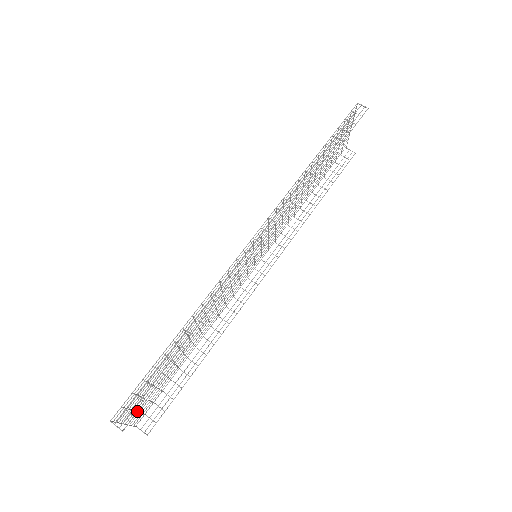
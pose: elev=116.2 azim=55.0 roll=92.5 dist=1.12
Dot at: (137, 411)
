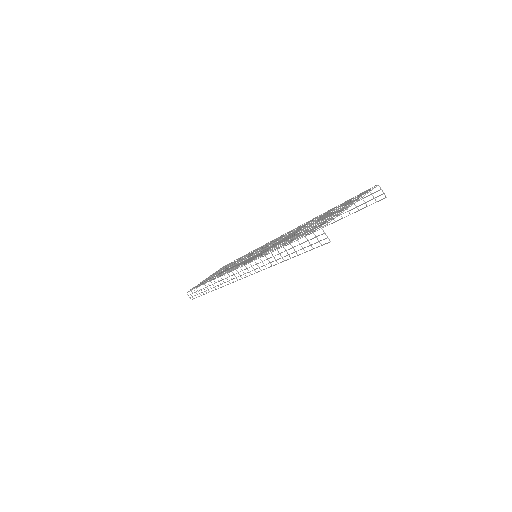
Dot at: (194, 298)
